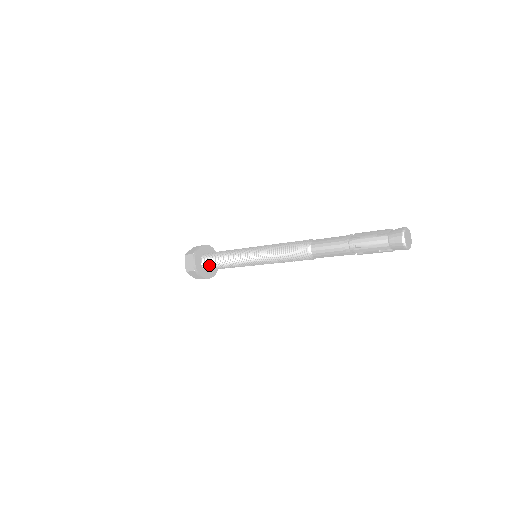
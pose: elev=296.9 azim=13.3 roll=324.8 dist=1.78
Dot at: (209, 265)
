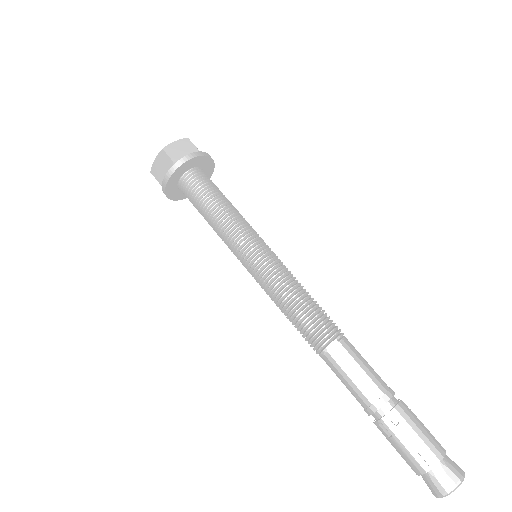
Dot at: (187, 195)
